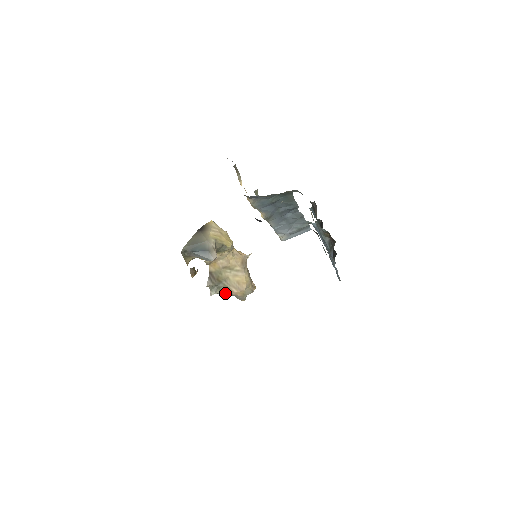
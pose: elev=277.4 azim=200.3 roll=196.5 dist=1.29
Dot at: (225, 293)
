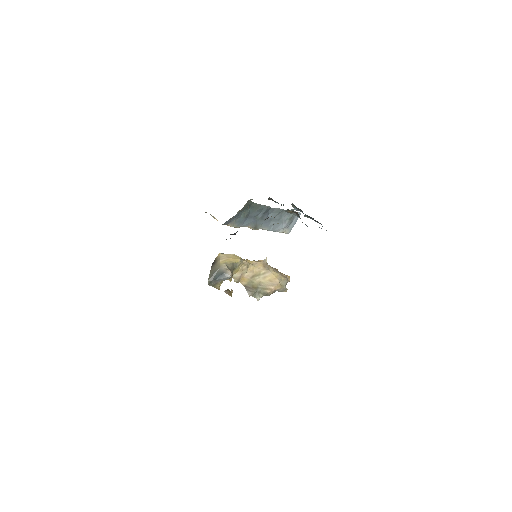
Dot at: (267, 293)
